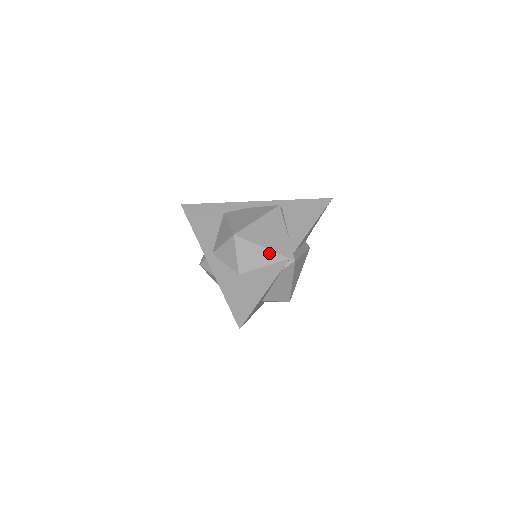
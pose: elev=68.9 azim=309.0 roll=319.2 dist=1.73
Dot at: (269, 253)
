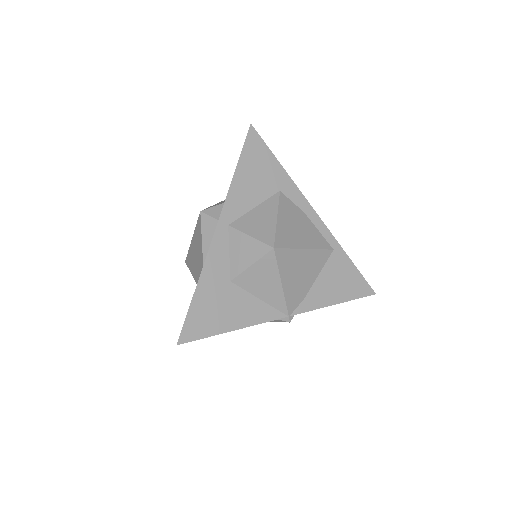
Dot at: (280, 295)
